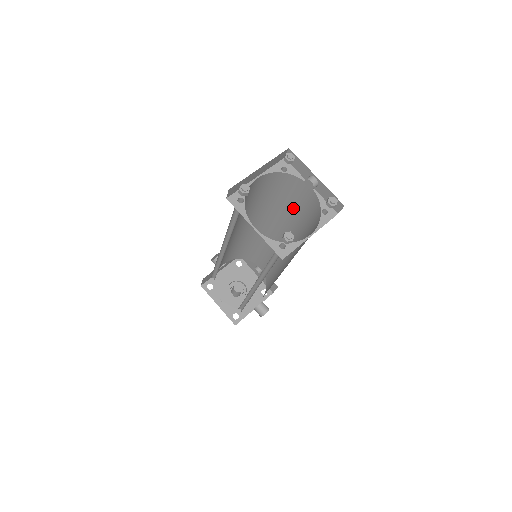
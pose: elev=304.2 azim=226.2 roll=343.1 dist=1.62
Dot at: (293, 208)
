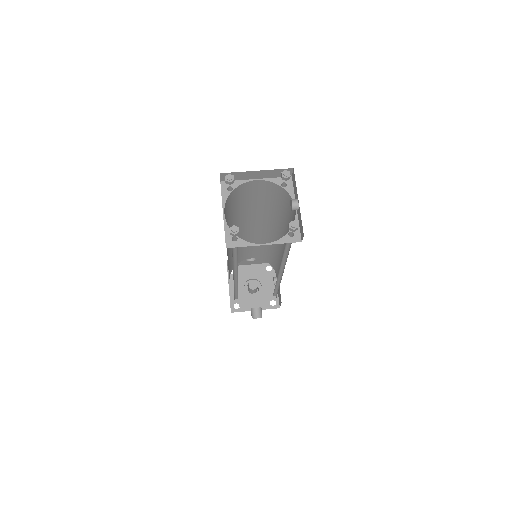
Dot at: occluded
